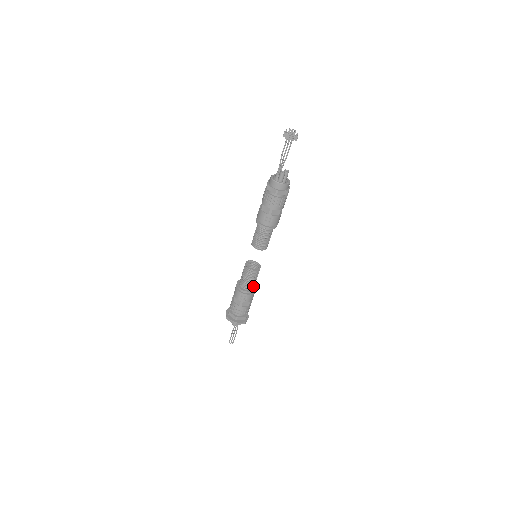
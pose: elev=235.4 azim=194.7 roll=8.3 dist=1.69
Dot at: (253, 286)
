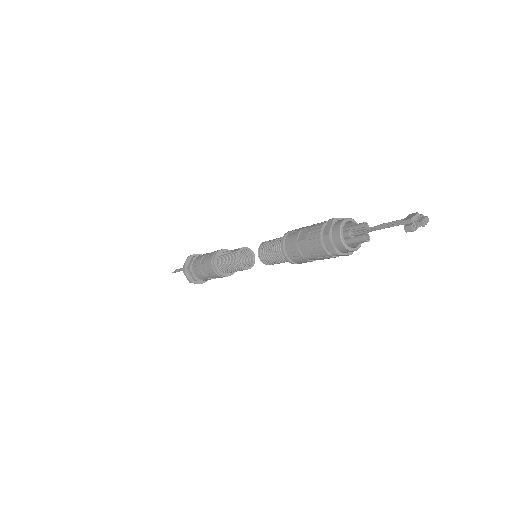
Dot at: occluded
